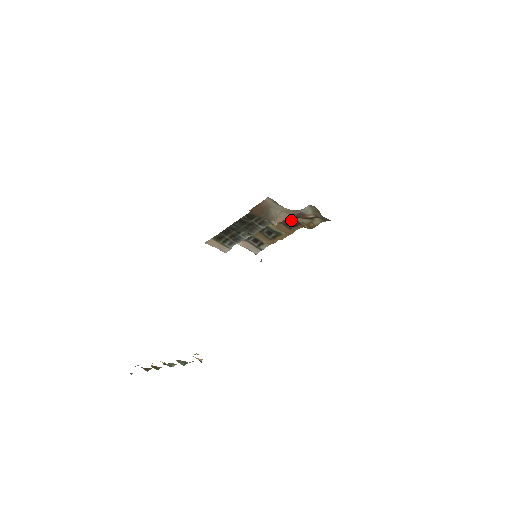
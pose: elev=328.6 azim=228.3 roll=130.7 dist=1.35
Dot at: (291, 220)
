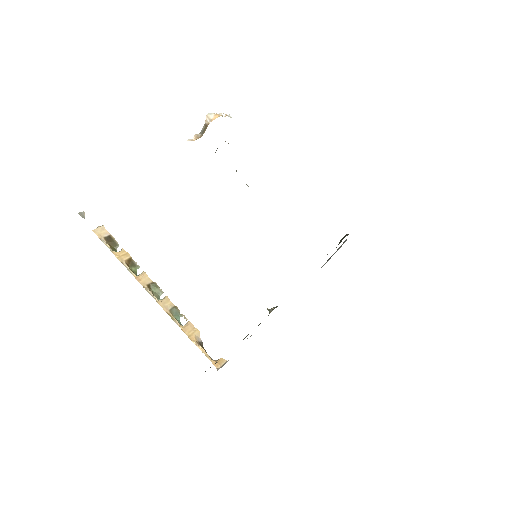
Dot at: occluded
